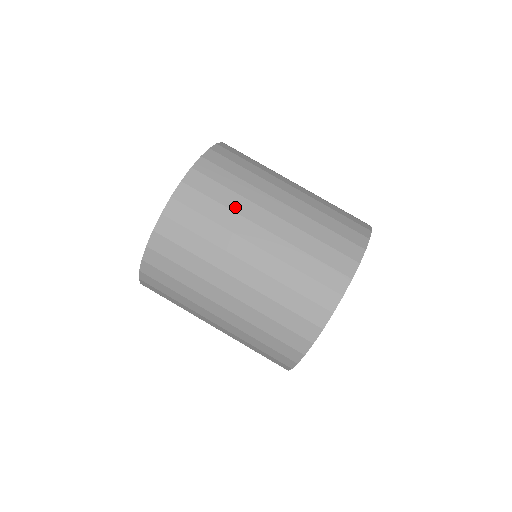
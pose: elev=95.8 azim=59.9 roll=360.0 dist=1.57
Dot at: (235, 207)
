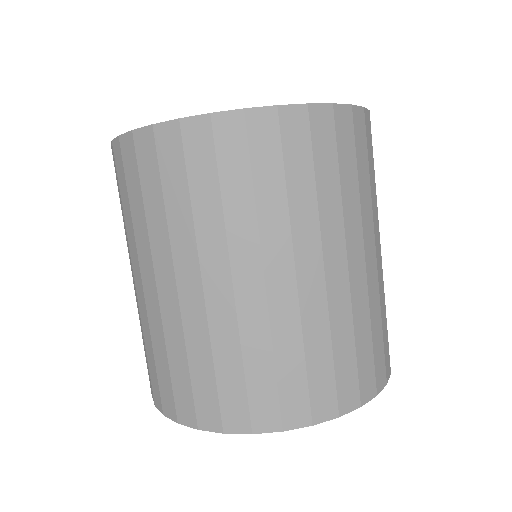
Dot at: (201, 221)
